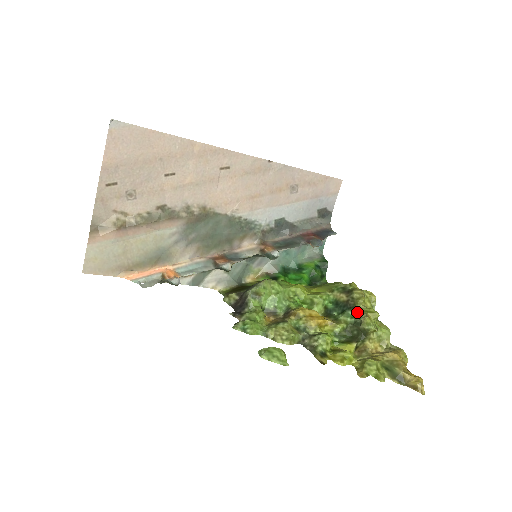
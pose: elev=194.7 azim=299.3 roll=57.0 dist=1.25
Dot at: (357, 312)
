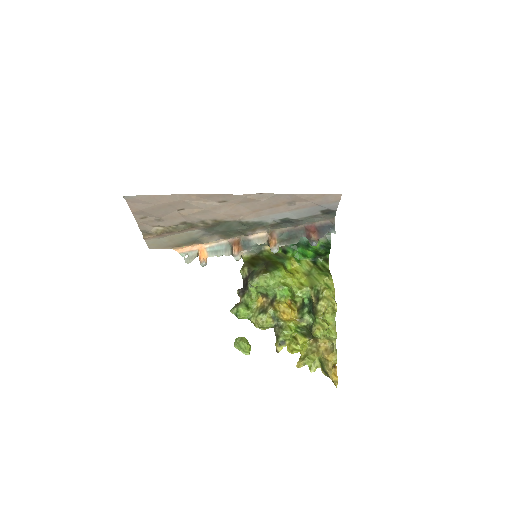
Dot at: (314, 320)
